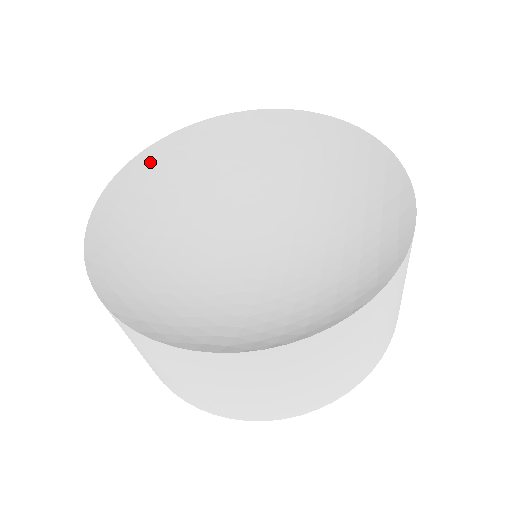
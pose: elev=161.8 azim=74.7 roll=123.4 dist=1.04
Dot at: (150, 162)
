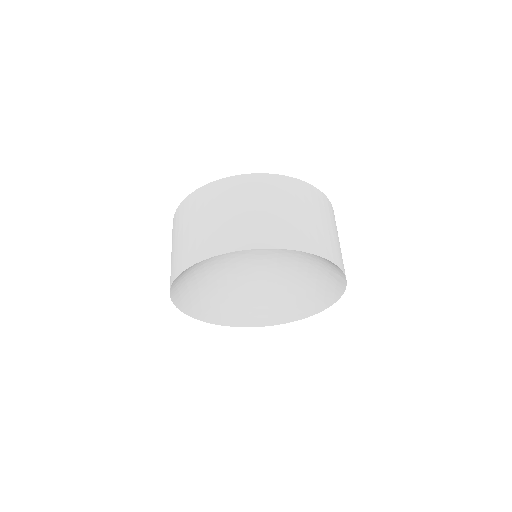
Dot at: (180, 276)
